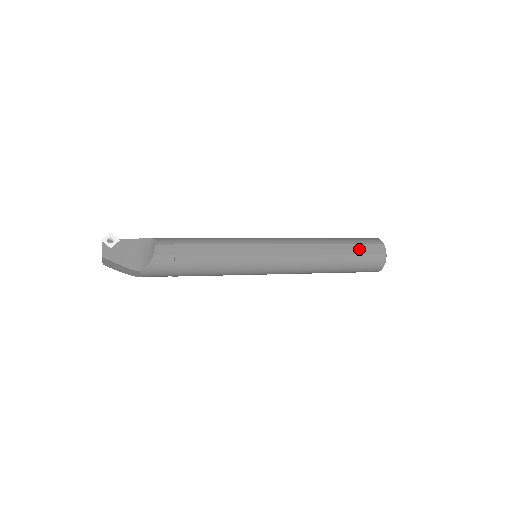
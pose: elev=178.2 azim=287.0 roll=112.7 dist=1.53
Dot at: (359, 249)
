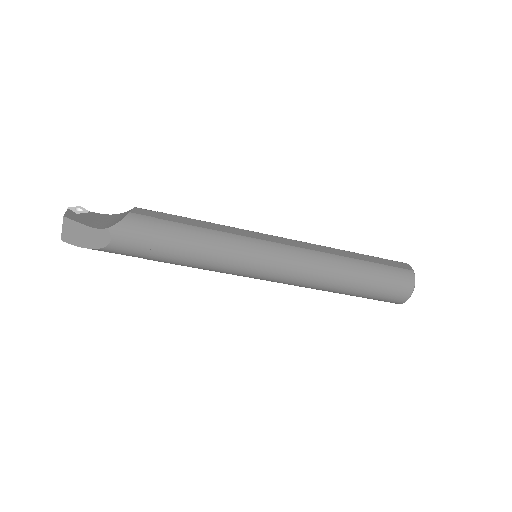
Dot at: (380, 261)
